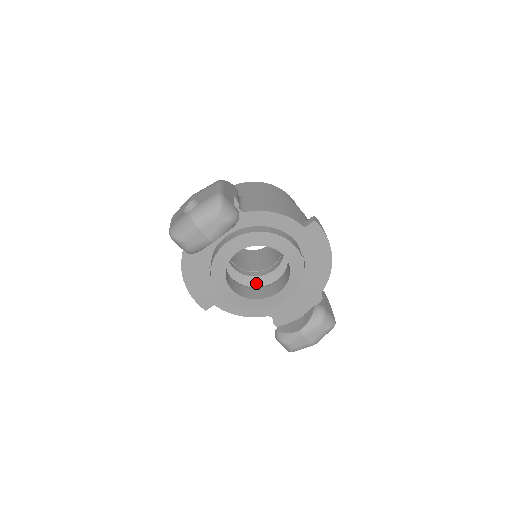
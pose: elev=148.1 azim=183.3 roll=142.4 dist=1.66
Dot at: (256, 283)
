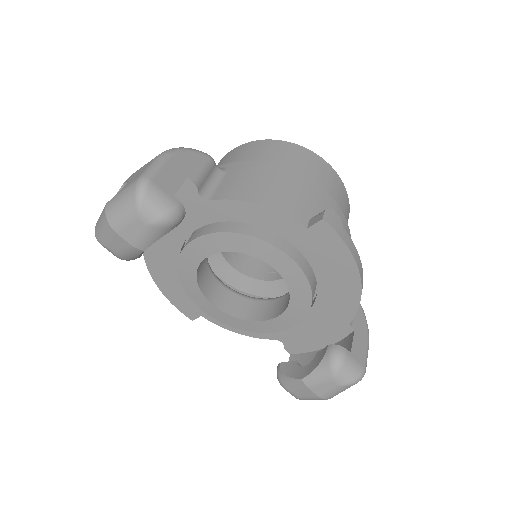
Dot at: (266, 289)
